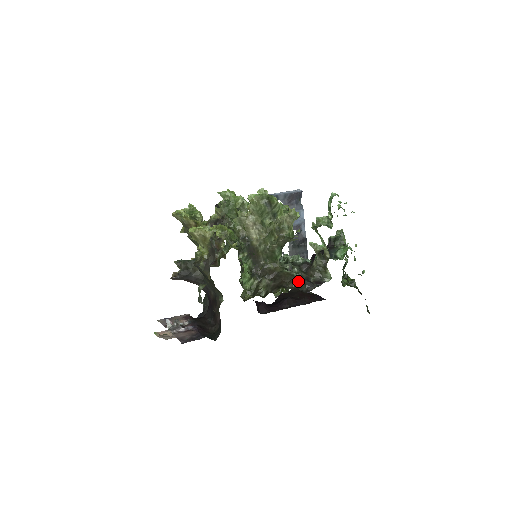
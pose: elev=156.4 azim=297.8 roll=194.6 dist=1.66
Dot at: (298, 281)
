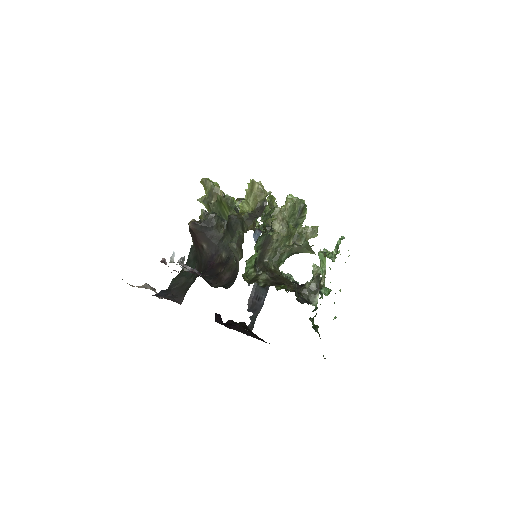
Dot at: (295, 289)
